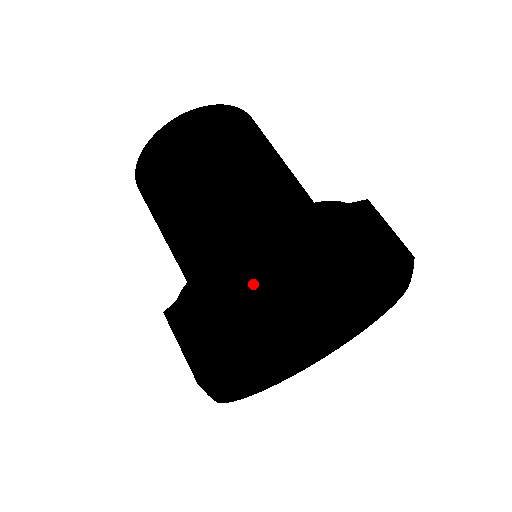
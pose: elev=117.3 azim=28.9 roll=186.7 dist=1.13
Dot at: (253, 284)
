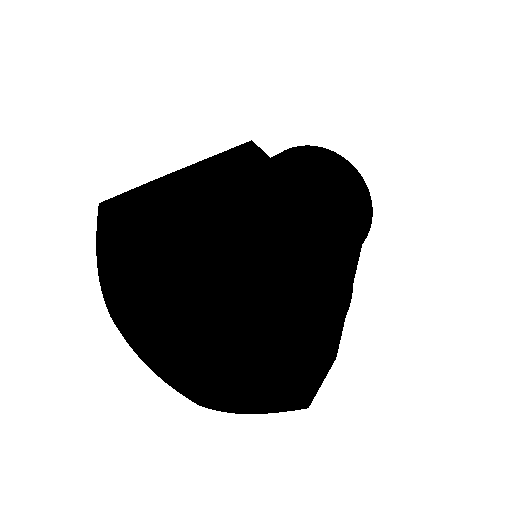
Dot at: occluded
